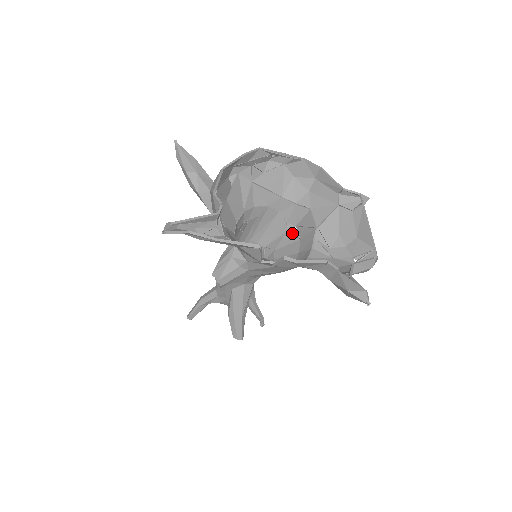
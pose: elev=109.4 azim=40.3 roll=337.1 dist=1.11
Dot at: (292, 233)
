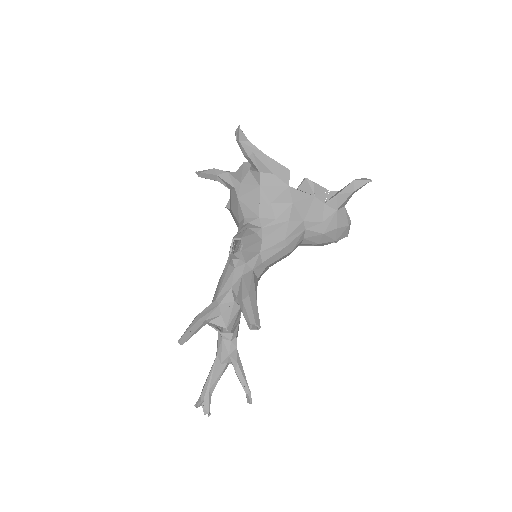
Dot at: occluded
